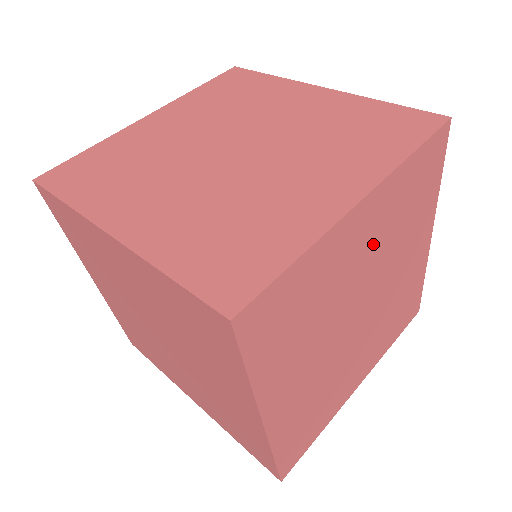
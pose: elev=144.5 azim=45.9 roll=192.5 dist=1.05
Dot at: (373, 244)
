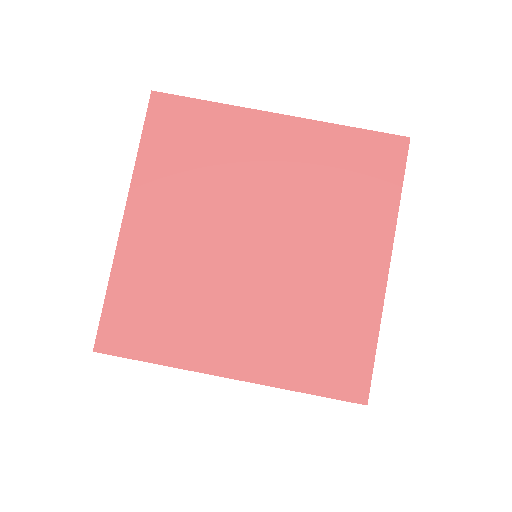
Dot at: (287, 172)
